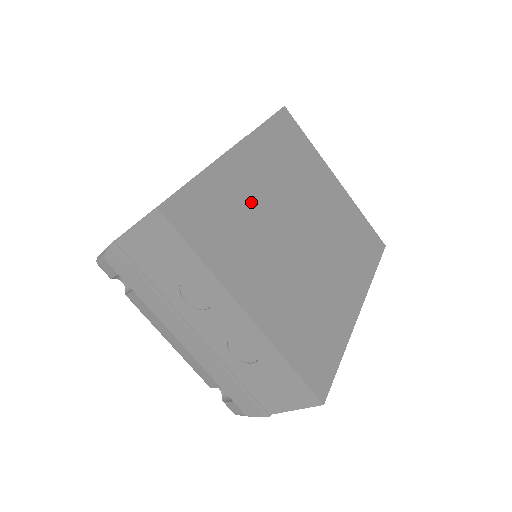
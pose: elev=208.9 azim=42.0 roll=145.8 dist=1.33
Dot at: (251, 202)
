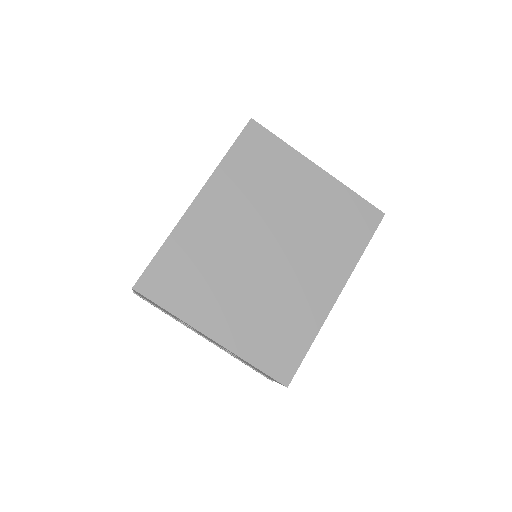
Dot at: (214, 245)
